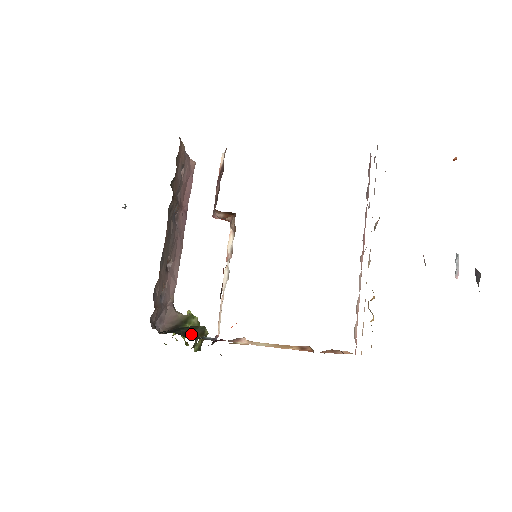
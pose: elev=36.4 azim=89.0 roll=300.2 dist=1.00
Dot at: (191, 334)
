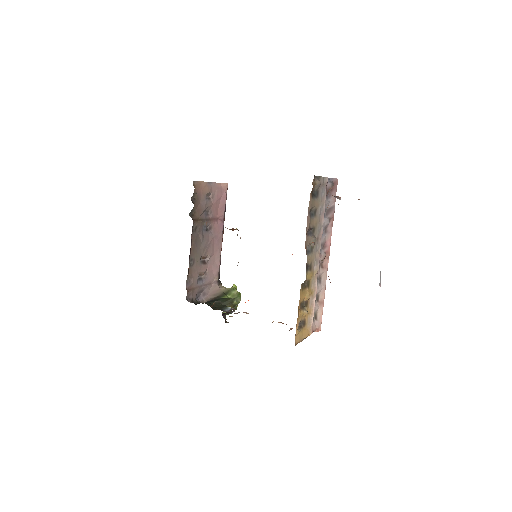
Dot at: (222, 304)
